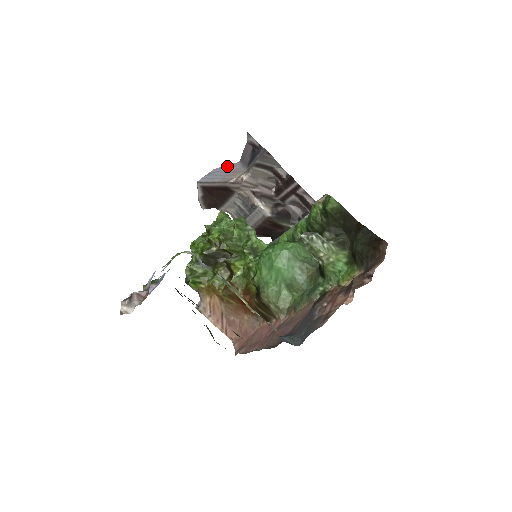
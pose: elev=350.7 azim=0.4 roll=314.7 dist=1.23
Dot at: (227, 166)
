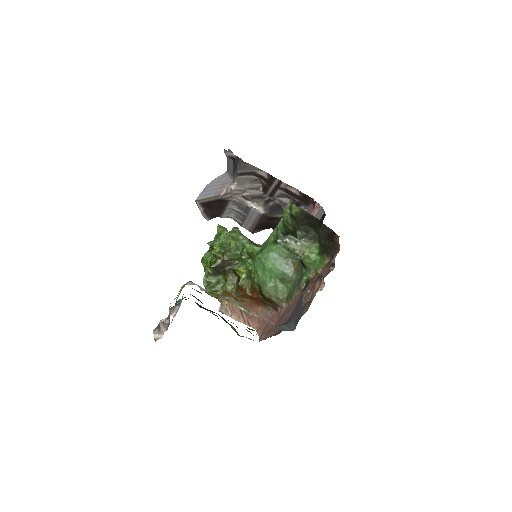
Dot at: (217, 179)
